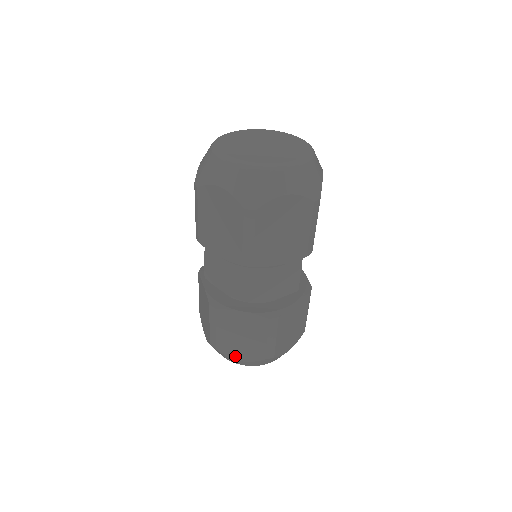
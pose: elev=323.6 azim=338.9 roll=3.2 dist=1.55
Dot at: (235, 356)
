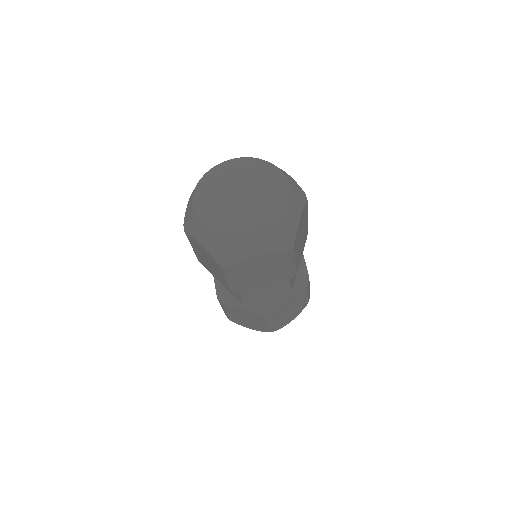
Dot at: (289, 321)
